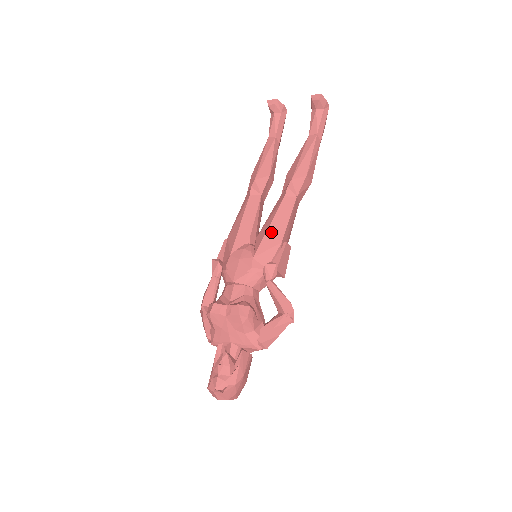
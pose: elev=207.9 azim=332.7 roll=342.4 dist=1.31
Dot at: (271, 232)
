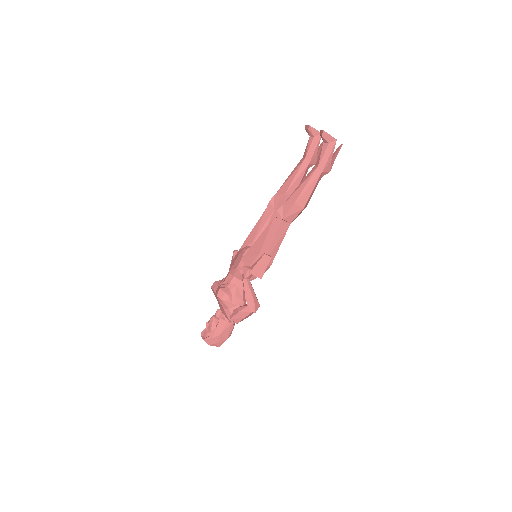
Dot at: (257, 243)
